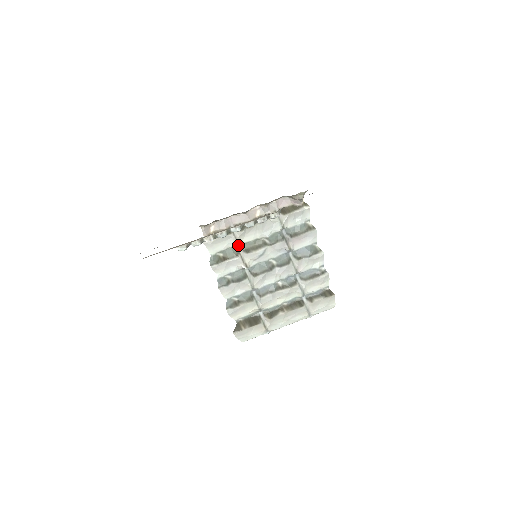
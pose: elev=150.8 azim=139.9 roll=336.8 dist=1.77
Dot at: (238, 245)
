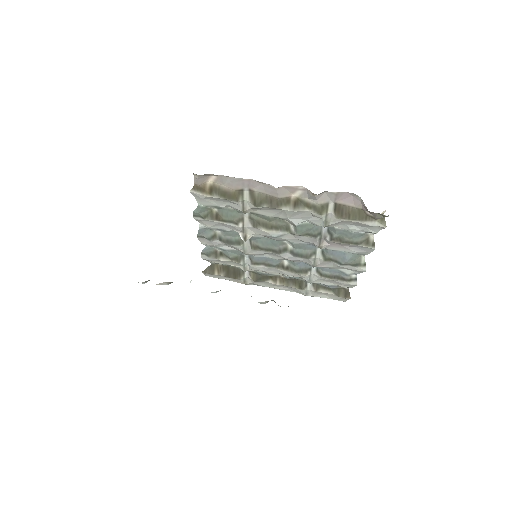
Dot at: occluded
